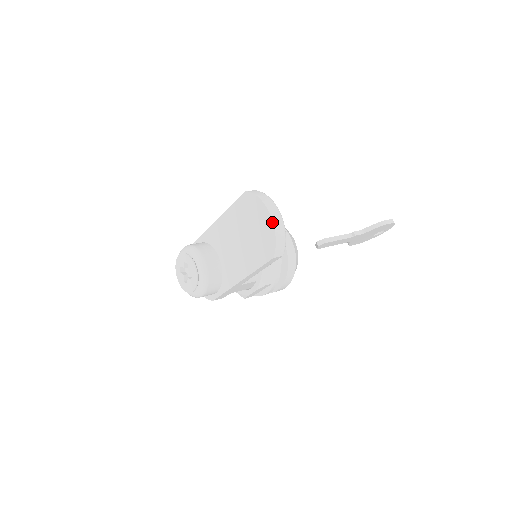
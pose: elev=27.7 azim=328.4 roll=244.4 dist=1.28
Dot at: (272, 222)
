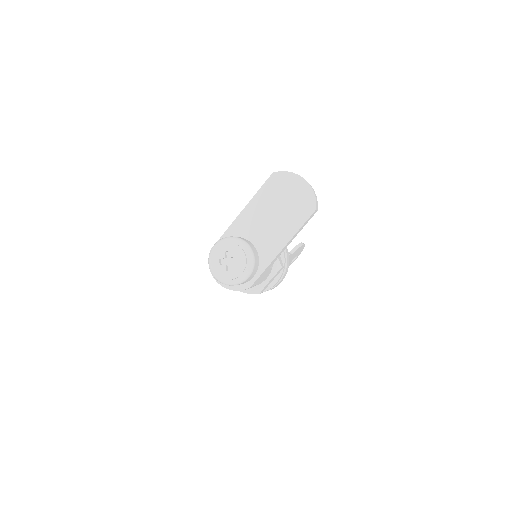
Dot at: (308, 183)
